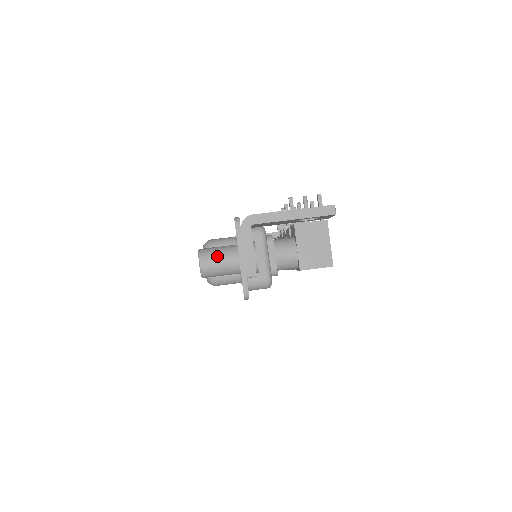
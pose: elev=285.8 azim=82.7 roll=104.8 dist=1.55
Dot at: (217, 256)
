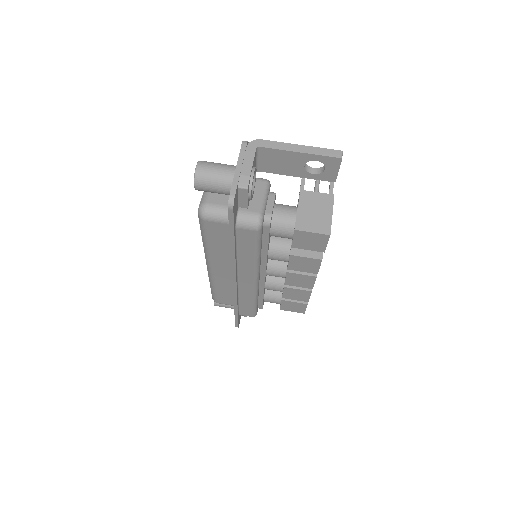
Dot at: (216, 165)
